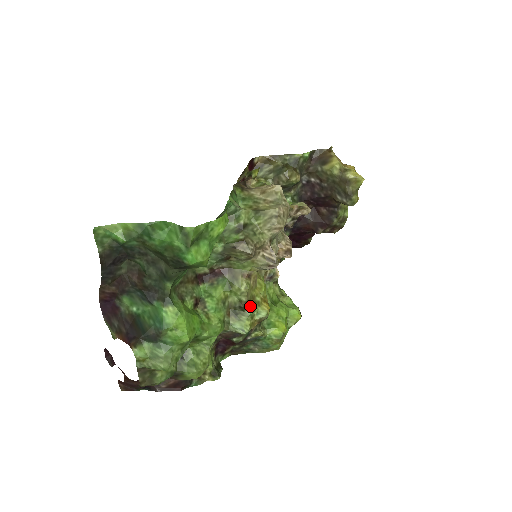
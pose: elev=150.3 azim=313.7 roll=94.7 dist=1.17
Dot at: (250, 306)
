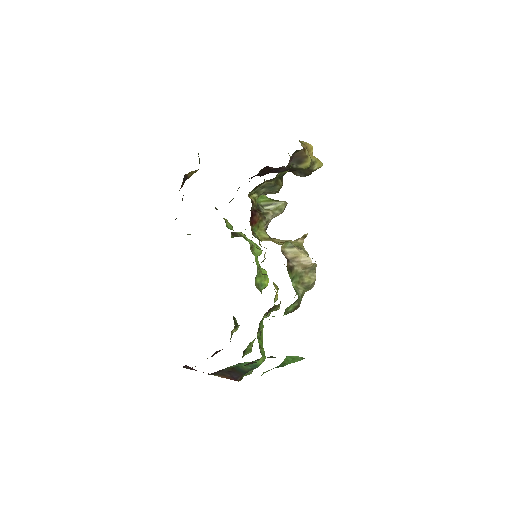
Dot at: occluded
